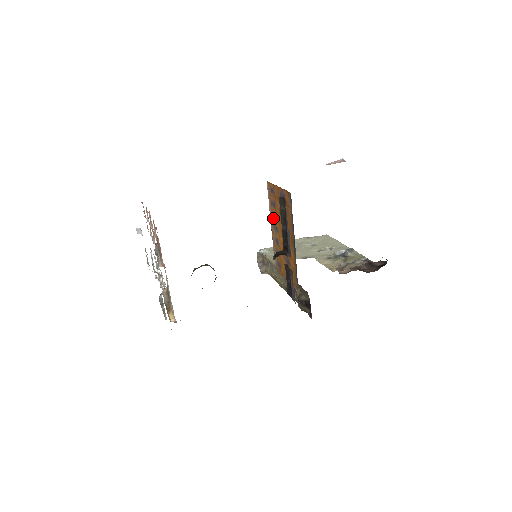
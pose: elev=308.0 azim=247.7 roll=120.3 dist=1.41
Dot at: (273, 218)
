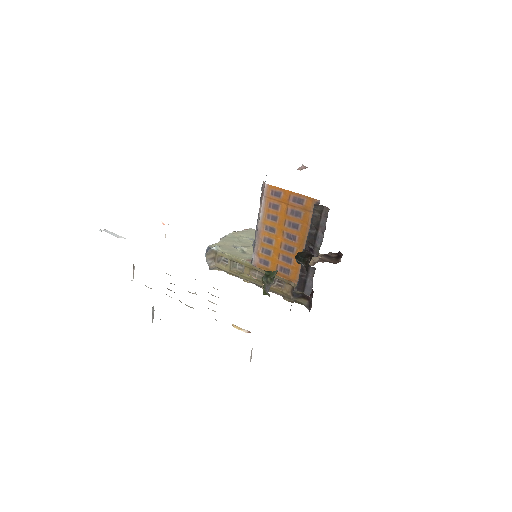
Dot at: (268, 219)
